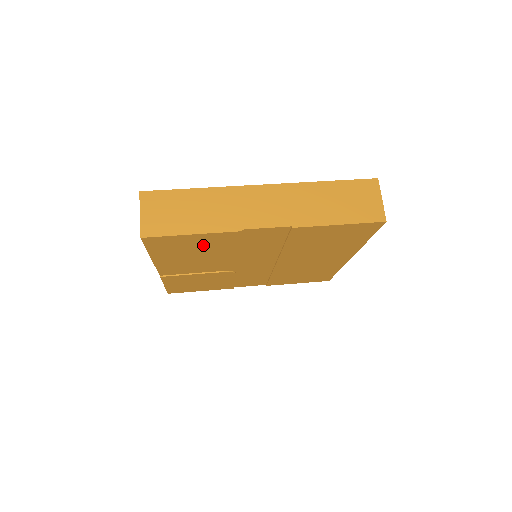
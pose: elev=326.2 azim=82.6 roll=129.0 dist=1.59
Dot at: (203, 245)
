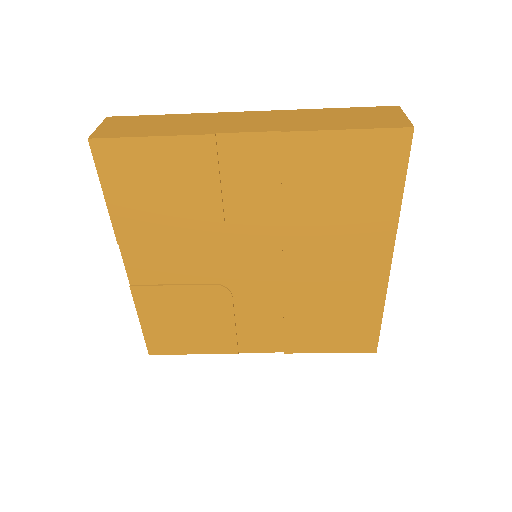
Dot at: (171, 178)
